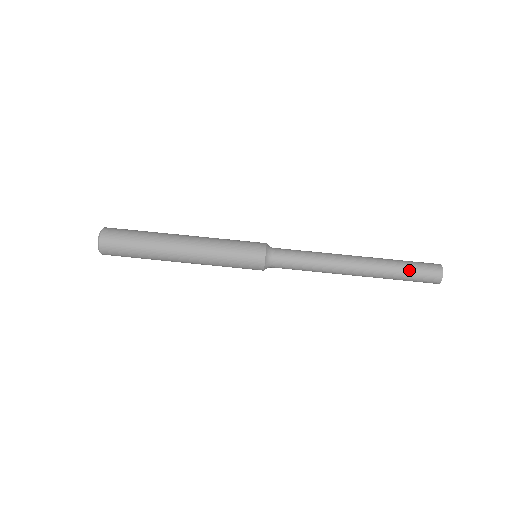
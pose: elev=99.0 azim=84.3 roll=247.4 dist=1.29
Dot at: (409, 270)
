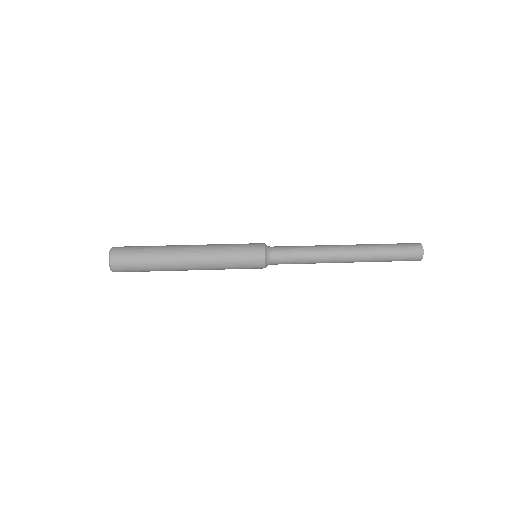
Dot at: (394, 249)
